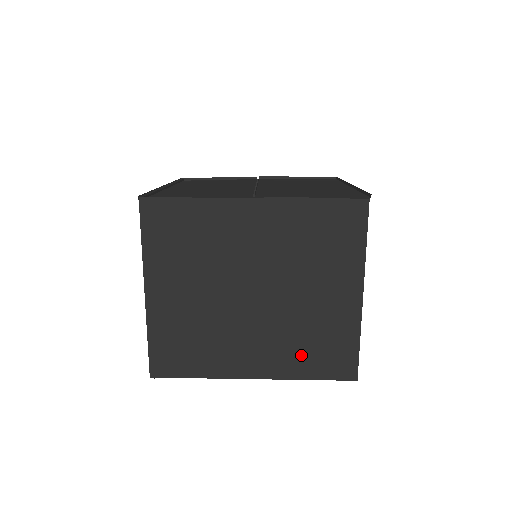
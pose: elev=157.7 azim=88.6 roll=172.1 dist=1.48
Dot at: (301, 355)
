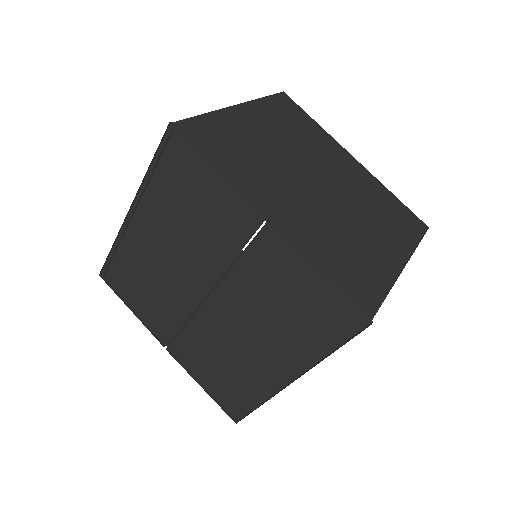
Dot at: occluded
